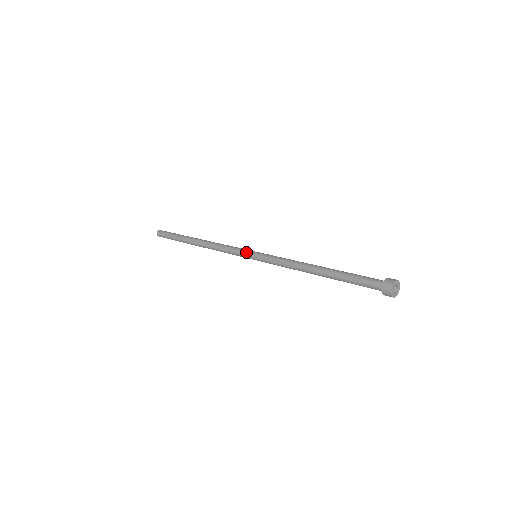
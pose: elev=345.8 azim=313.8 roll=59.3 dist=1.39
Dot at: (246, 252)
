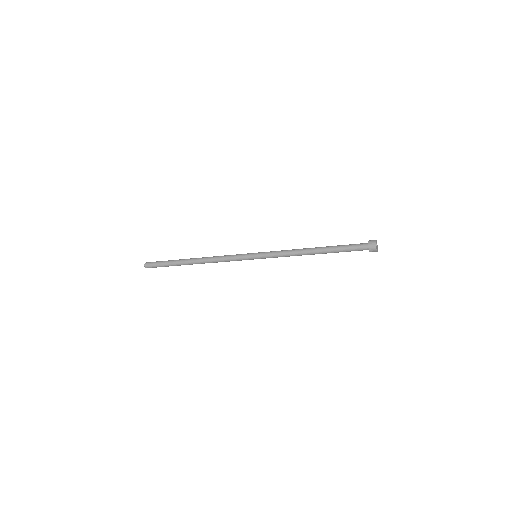
Dot at: (248, 253)
